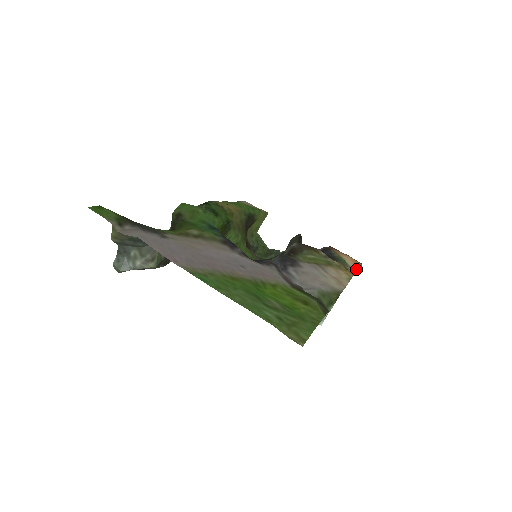
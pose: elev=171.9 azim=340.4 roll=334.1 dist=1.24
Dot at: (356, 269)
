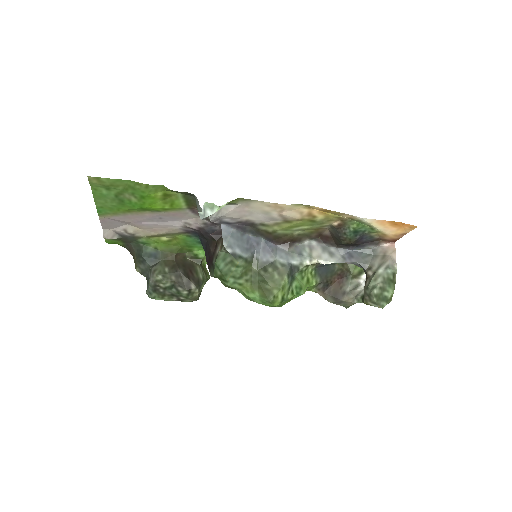
Dot at: (371, 220)
